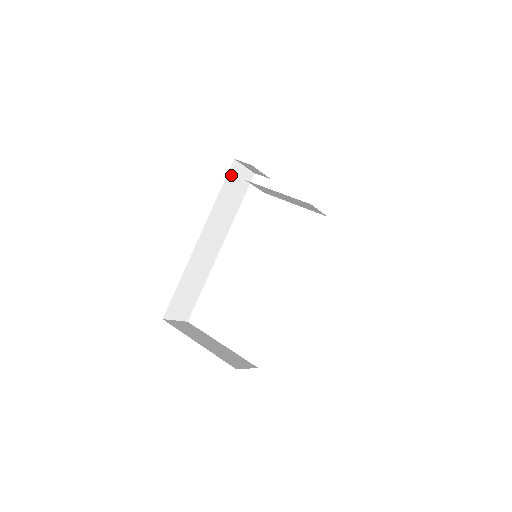
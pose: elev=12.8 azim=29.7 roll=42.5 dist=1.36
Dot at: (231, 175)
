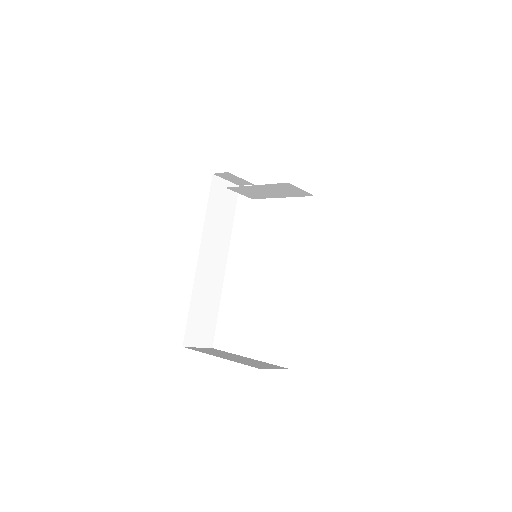
Dot at: (214, 190)
